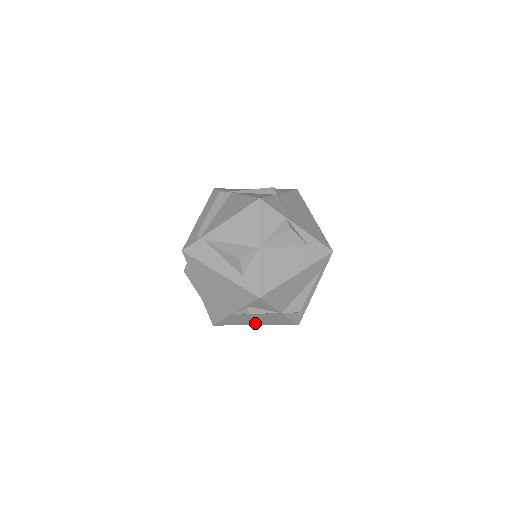
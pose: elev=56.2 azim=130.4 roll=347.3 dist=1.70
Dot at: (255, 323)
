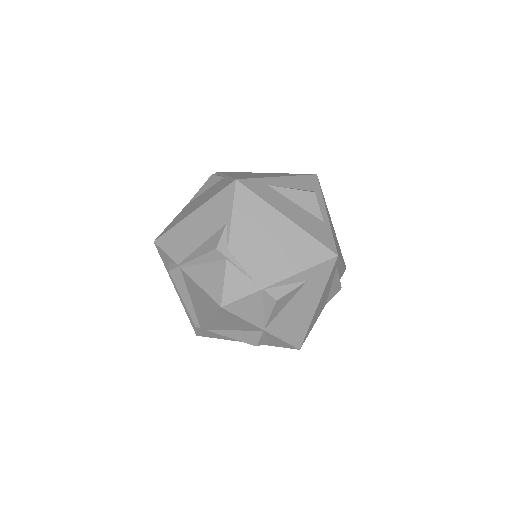
Dot at: occluded
